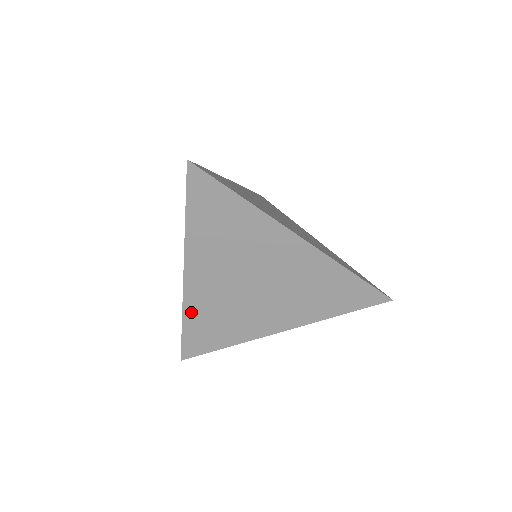
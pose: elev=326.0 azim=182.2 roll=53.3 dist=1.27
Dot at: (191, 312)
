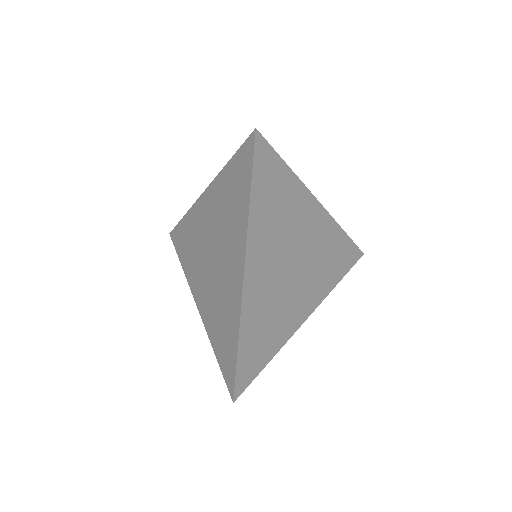
Dot at: (247, 323)
